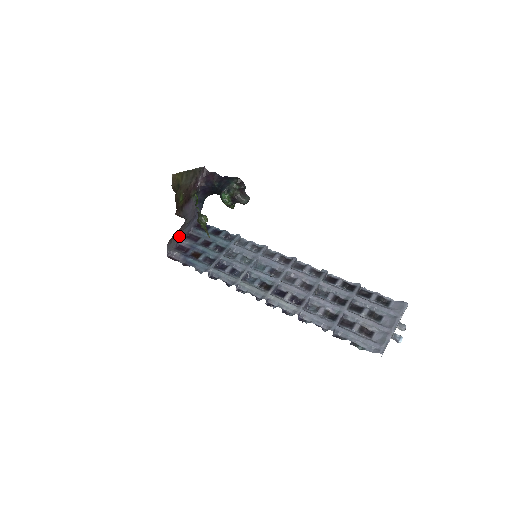
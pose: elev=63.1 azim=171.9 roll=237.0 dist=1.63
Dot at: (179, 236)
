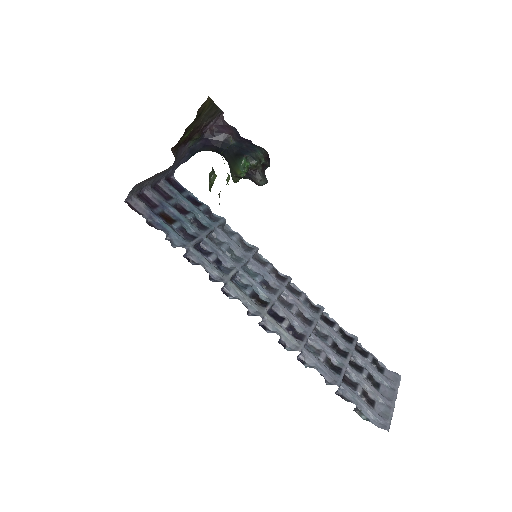
Dot at: (149, 181)
